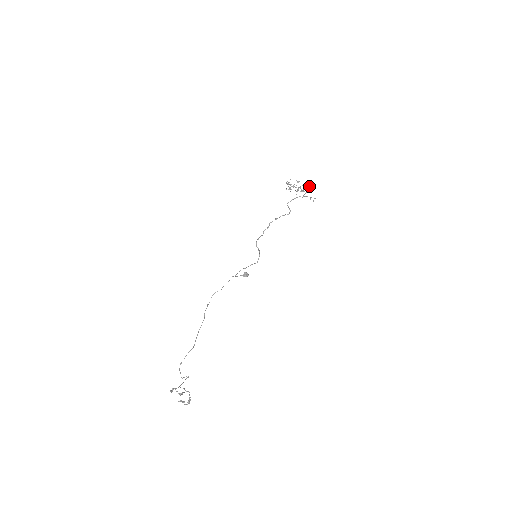
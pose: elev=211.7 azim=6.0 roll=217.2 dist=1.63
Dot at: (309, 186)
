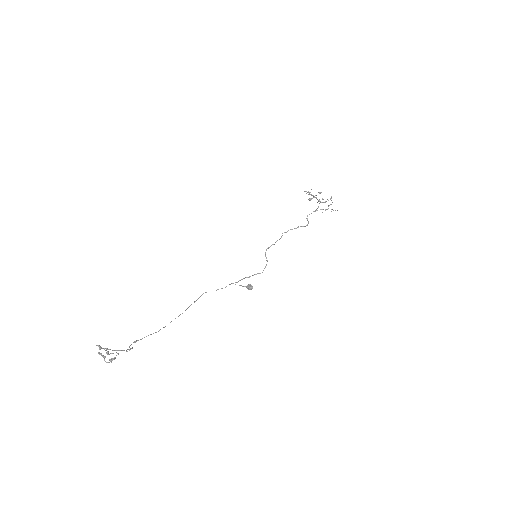
Dot at: (331, 197)
